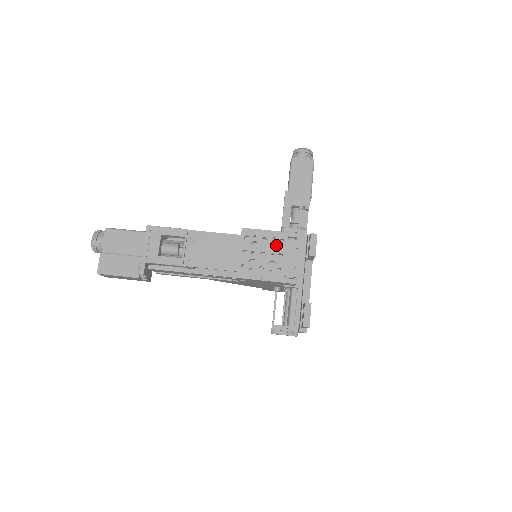
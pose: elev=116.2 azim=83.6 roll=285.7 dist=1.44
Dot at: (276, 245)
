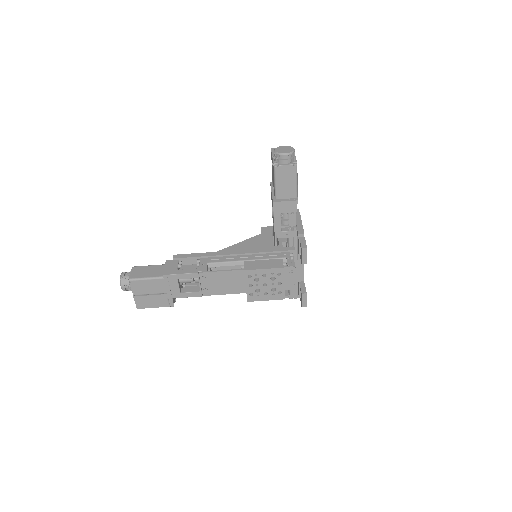
Dot at: (275, 275)
